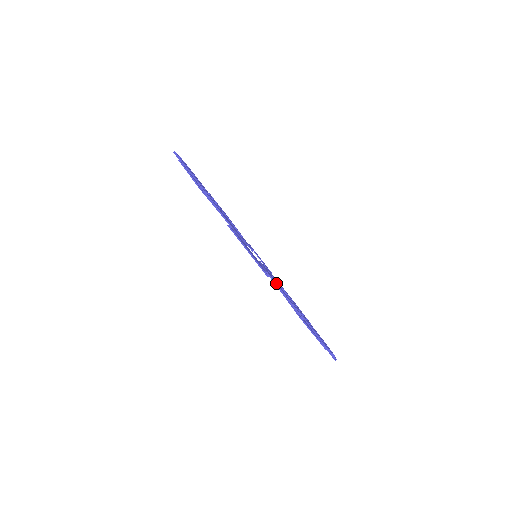
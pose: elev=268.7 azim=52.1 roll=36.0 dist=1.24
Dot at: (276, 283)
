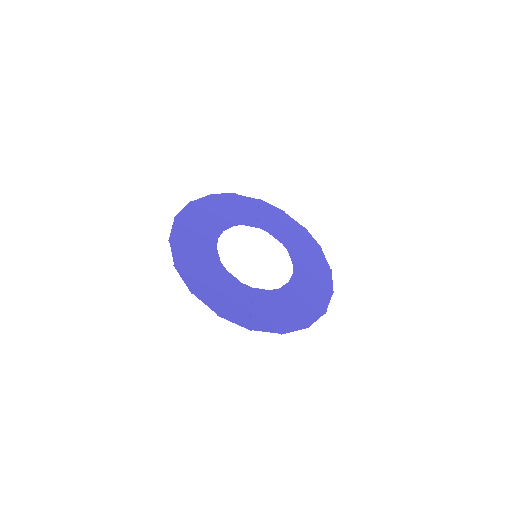
Dot at: (203, 295)
